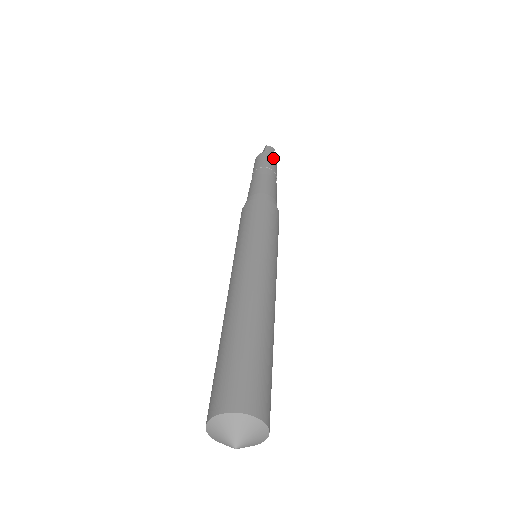
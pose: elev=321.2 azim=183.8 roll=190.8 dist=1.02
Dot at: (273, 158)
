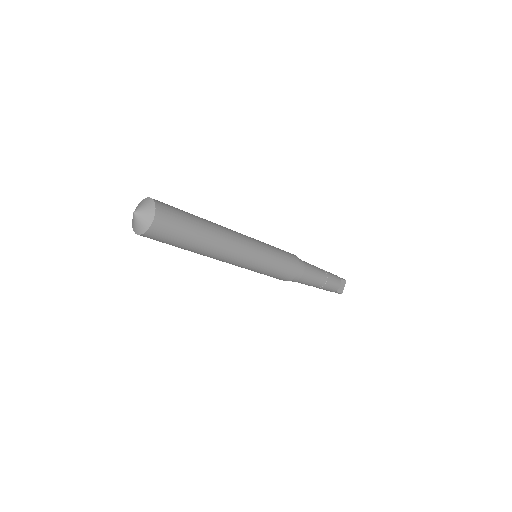
Dot at: (335, 275)
